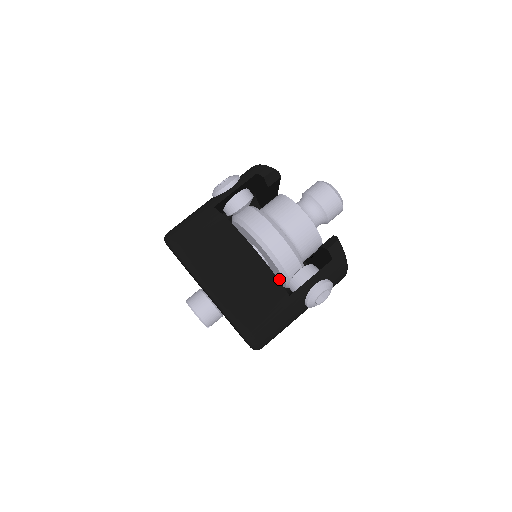
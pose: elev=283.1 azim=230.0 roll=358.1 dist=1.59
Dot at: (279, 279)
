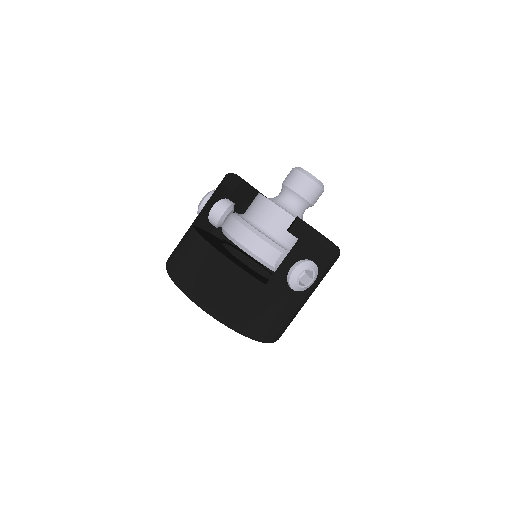
Dot at: occluded
